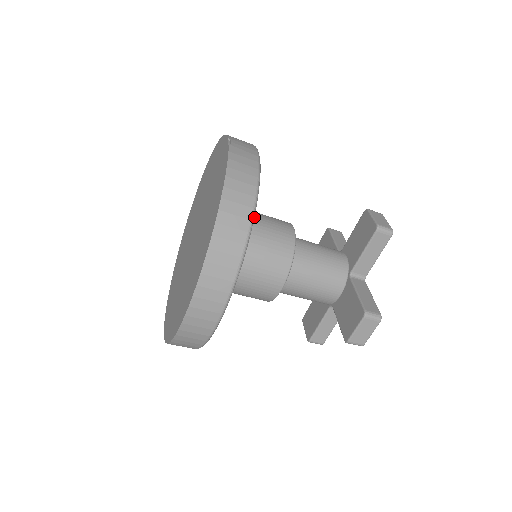
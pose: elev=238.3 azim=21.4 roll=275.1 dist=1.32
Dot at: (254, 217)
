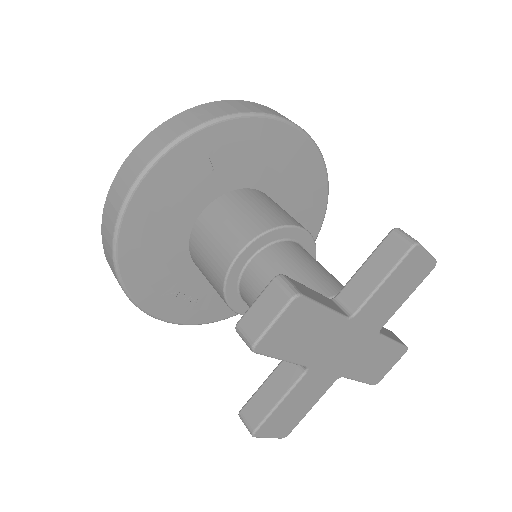
Dot at: (274, 202)
